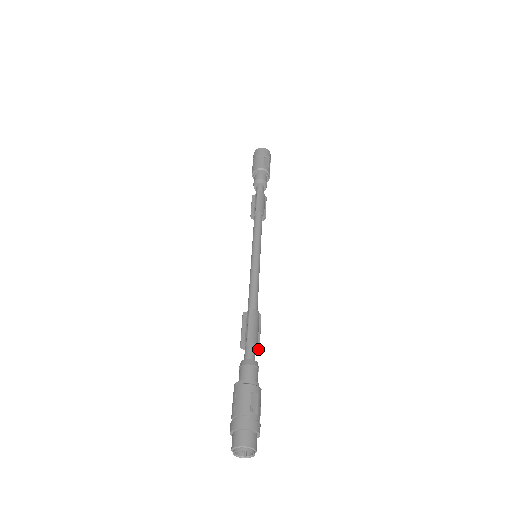
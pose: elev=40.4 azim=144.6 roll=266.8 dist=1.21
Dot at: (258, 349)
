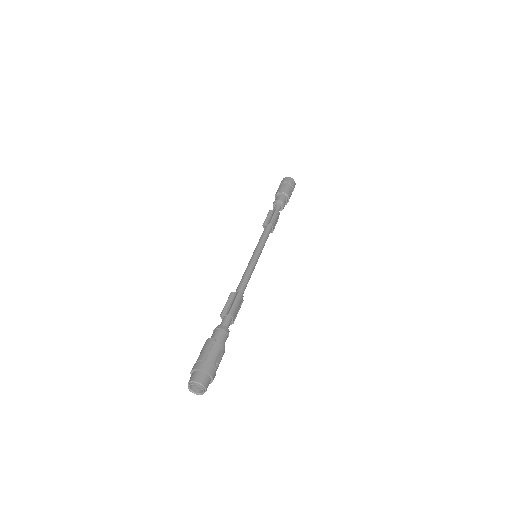
Dot at: (232, 323)
